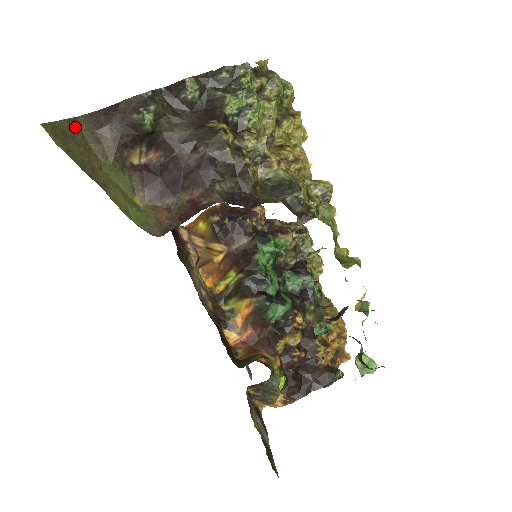
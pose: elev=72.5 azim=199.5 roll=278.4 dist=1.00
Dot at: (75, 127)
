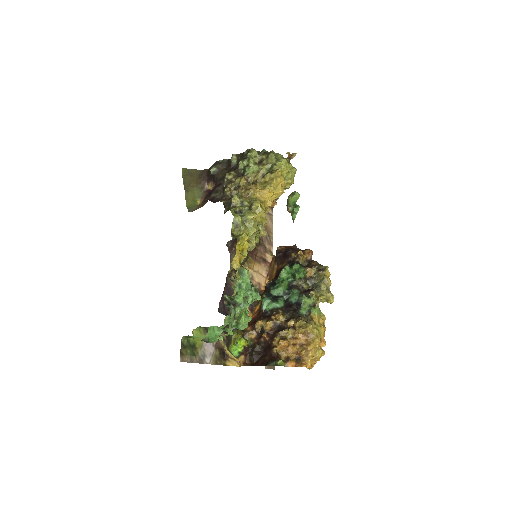
Dot at: (197, 172)
